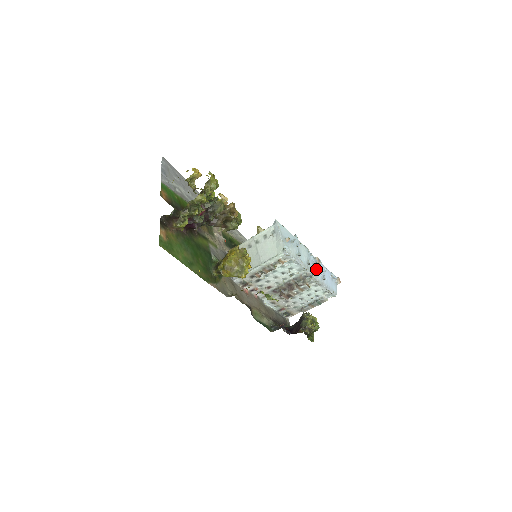
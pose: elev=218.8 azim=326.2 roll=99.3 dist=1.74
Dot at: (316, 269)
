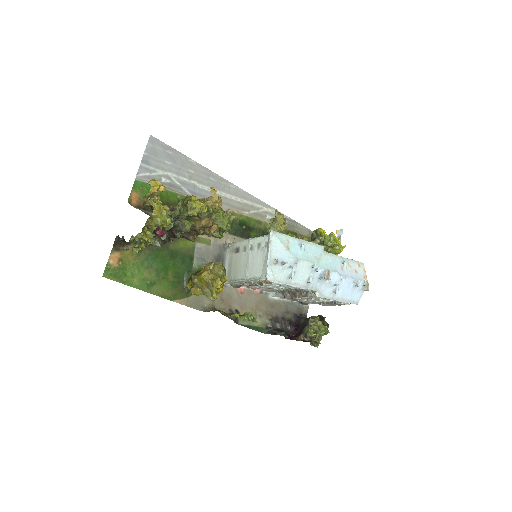
Dot at: (325, 283)
